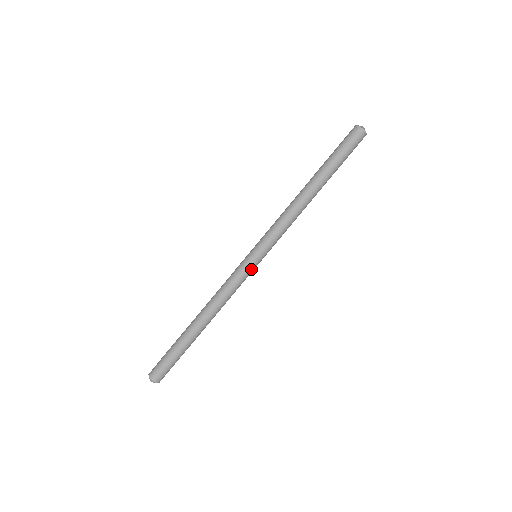
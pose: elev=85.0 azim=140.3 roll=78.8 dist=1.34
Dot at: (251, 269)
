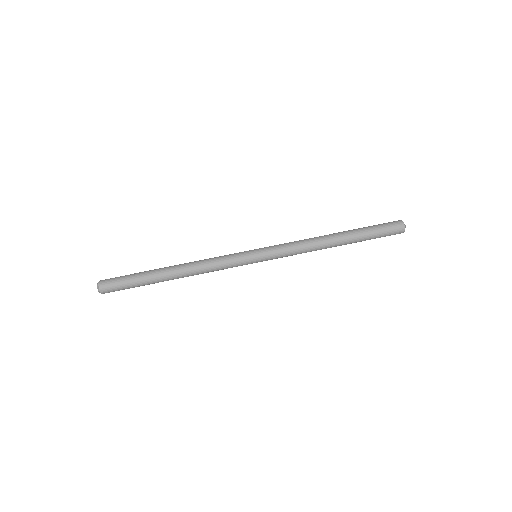
Dot at: (244, 255)
